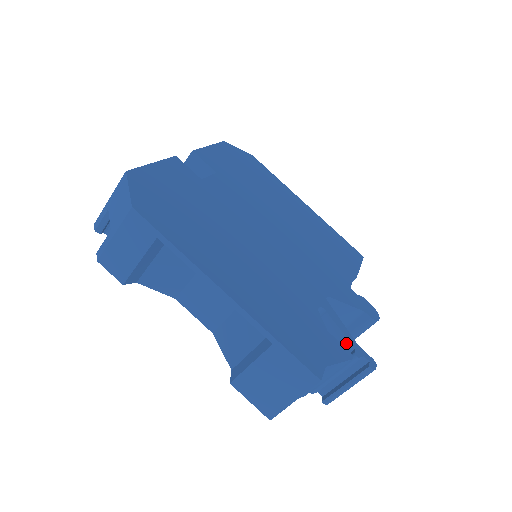
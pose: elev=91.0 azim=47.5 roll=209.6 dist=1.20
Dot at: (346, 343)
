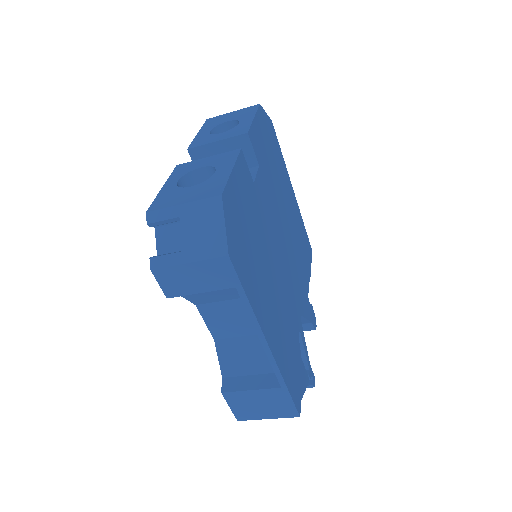
Dot at: (304, 363)
